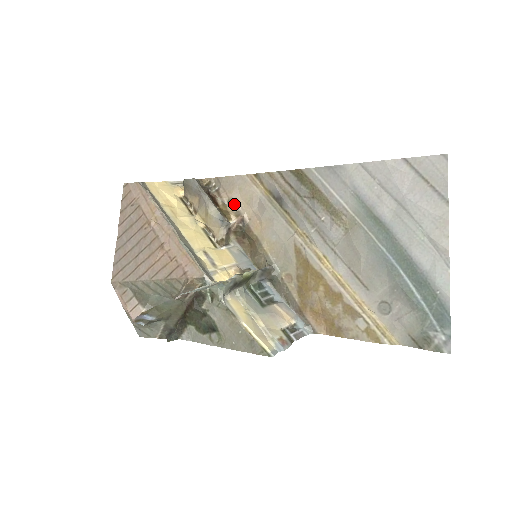
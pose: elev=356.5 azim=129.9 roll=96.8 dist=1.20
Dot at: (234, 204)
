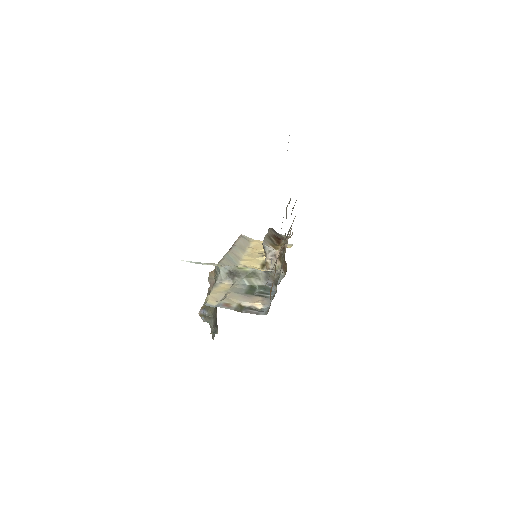
Dot at: occluded
